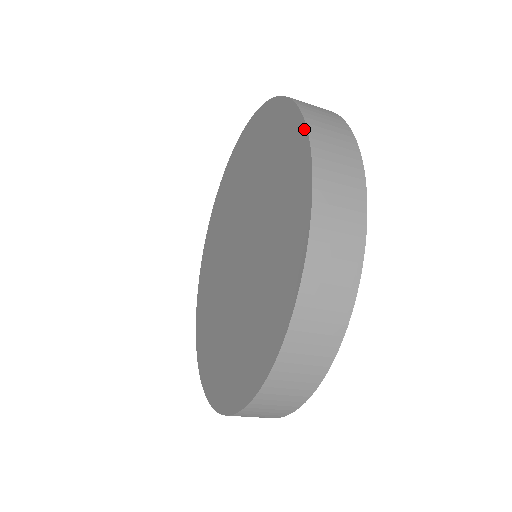
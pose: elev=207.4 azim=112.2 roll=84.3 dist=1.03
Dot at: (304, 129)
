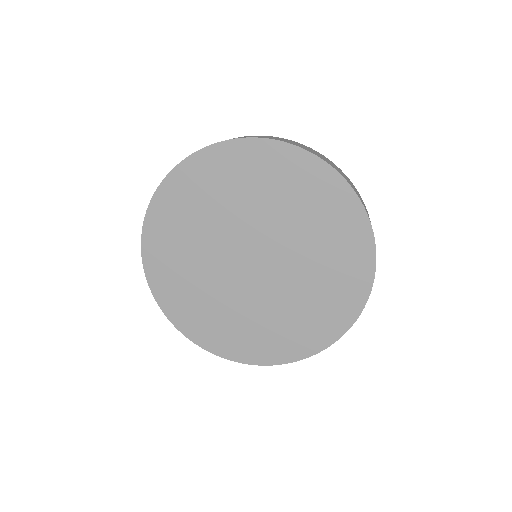
Dot at: (345, 331)
